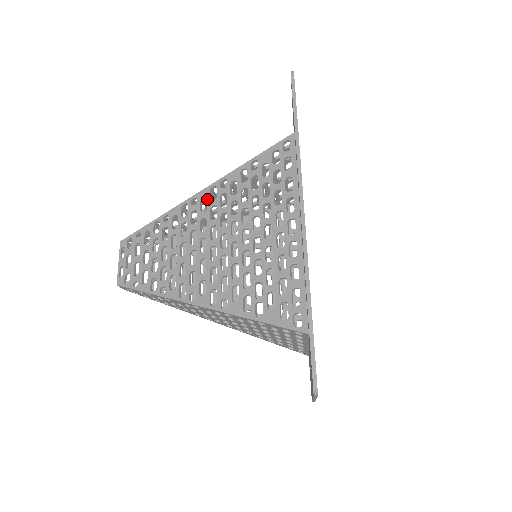
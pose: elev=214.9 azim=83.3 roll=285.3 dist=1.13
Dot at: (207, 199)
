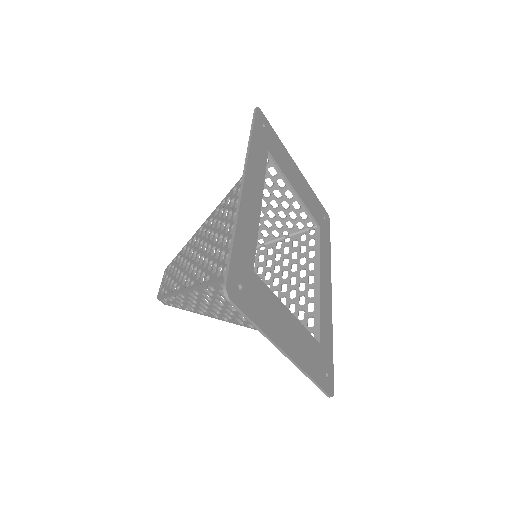
Dot at: (213, 217)
